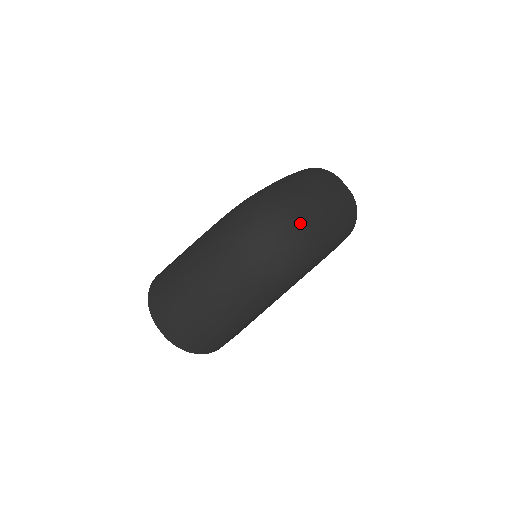
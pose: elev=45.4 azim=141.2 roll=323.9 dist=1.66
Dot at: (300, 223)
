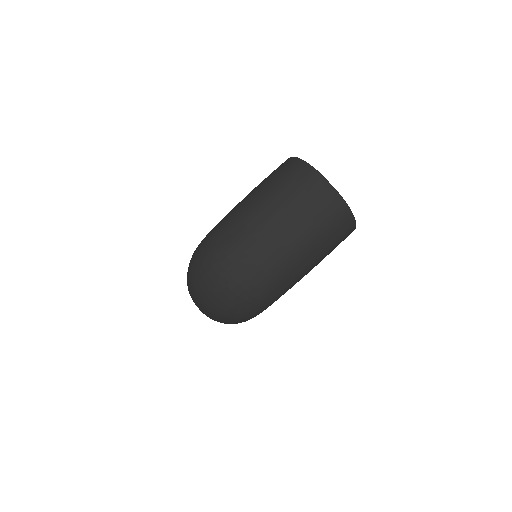
Dot at: (238, 279)
